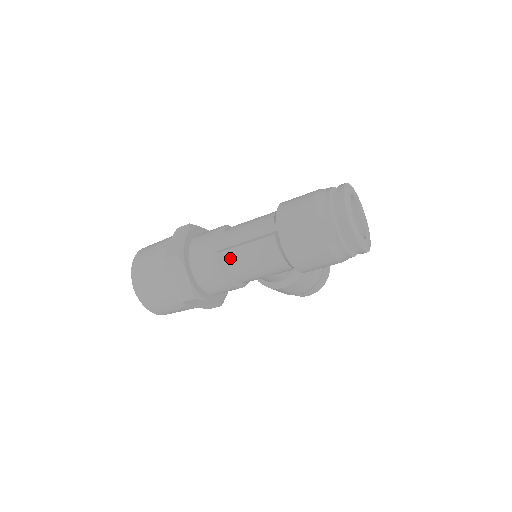
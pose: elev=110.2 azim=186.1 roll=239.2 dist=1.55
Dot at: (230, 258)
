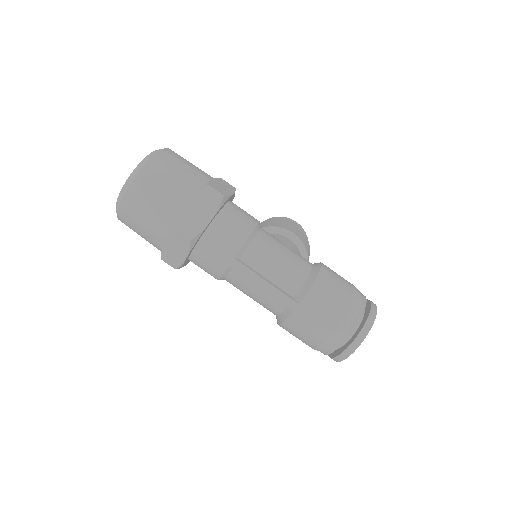
Dot at: (236, 277)
